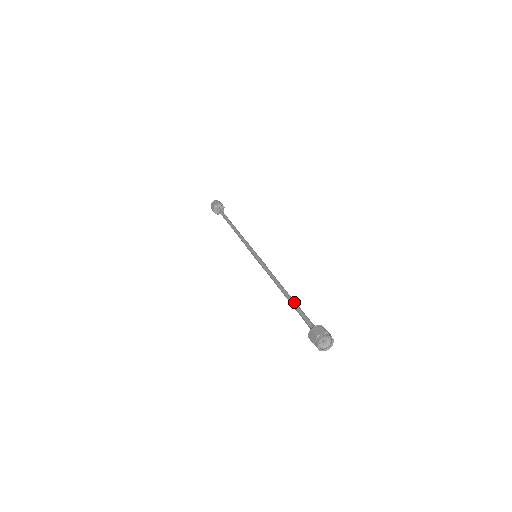
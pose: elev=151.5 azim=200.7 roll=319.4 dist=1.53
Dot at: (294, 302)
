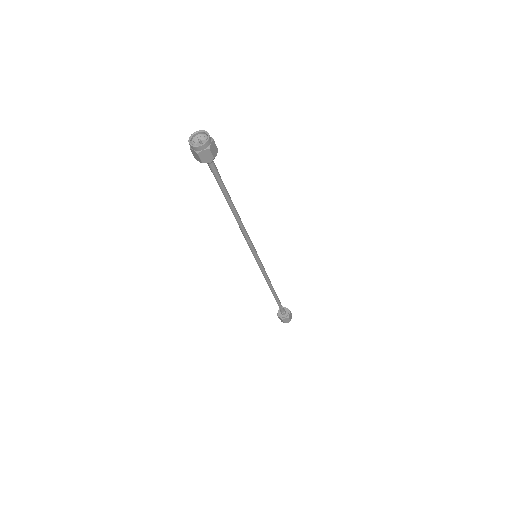
Dot at: (225, 191)
